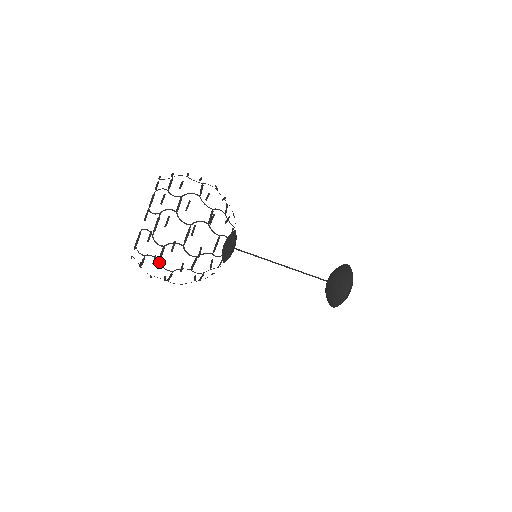
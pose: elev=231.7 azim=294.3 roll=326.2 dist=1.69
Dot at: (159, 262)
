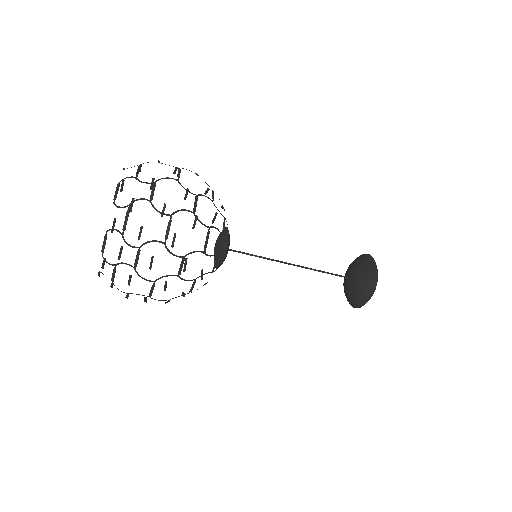
Dot at: occluded
